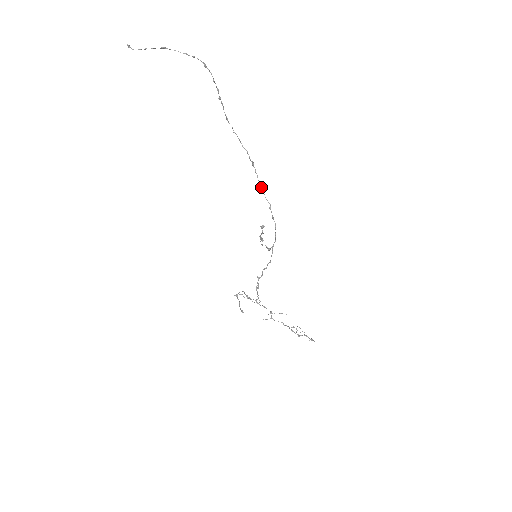
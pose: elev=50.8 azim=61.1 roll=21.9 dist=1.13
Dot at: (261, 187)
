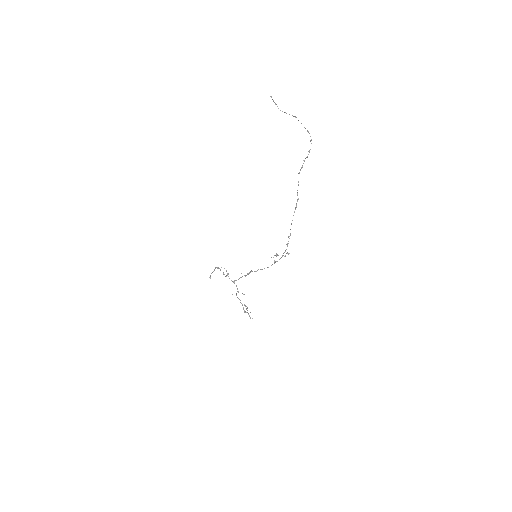
Dot at: occluded
